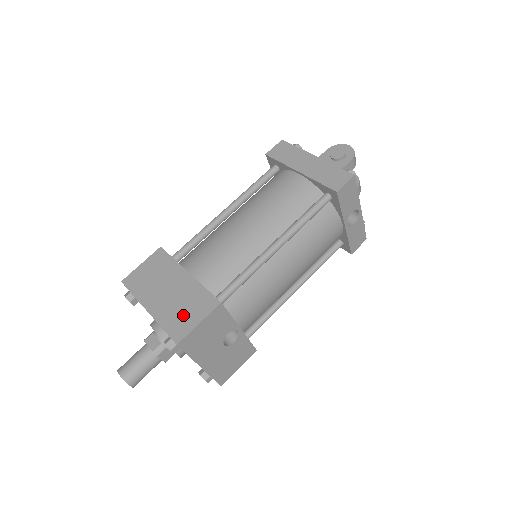
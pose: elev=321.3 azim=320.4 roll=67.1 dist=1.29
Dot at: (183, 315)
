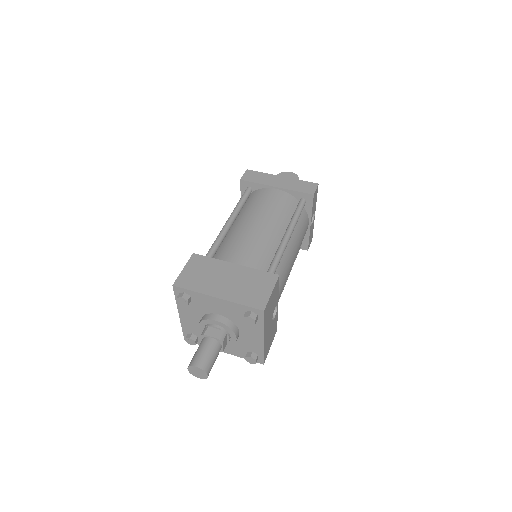
Dot at: (254, 291)
